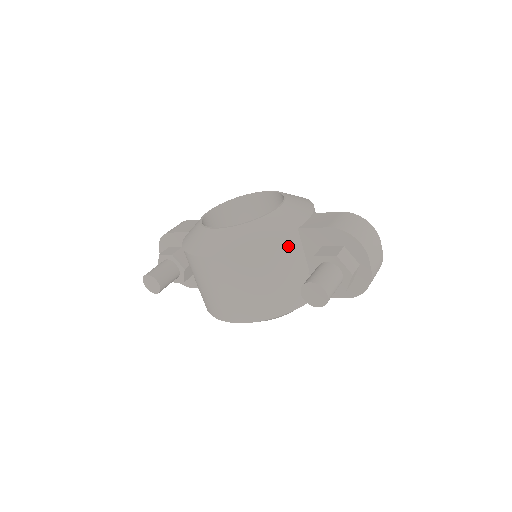
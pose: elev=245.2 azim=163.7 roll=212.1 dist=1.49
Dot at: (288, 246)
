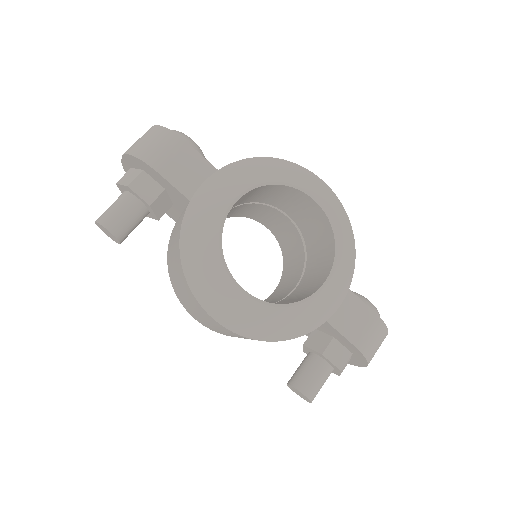
Dot at: occluded
